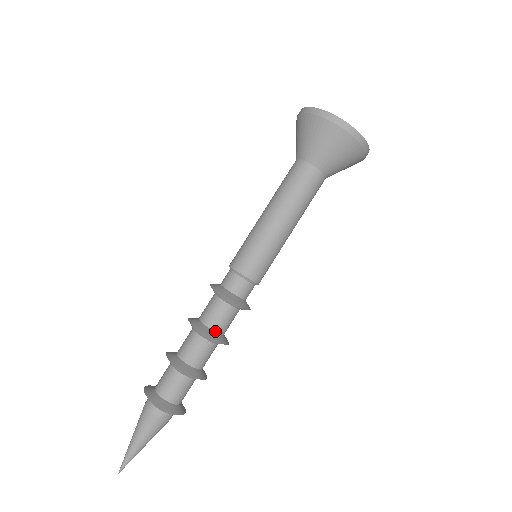
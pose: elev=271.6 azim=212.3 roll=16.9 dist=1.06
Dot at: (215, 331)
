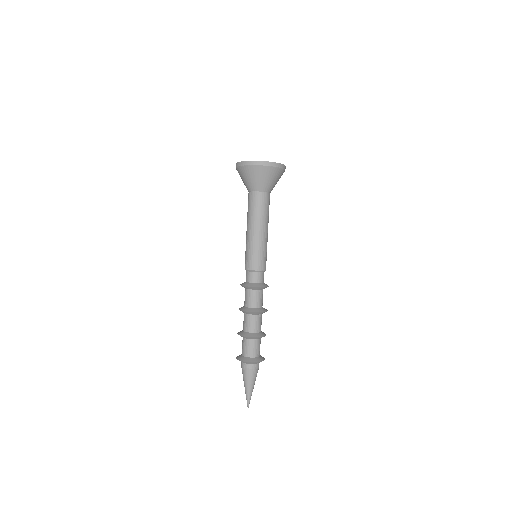
Dot at: (262, 307)
